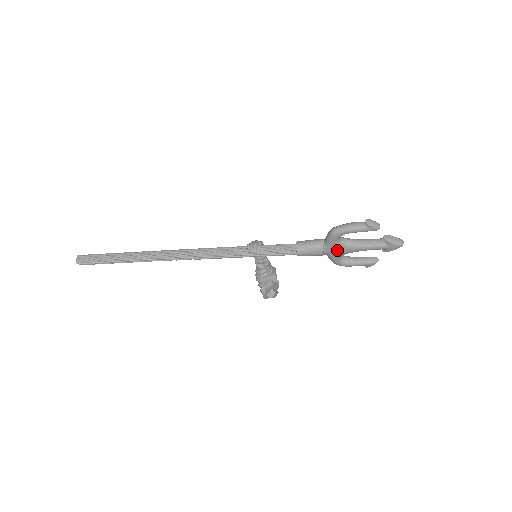
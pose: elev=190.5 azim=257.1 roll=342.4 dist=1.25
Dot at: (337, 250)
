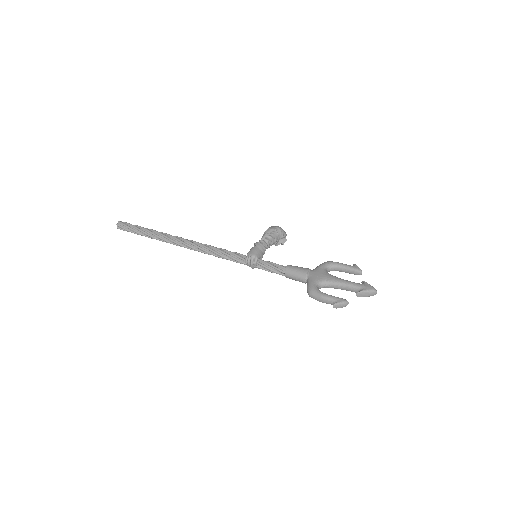
Dot at: occluded
